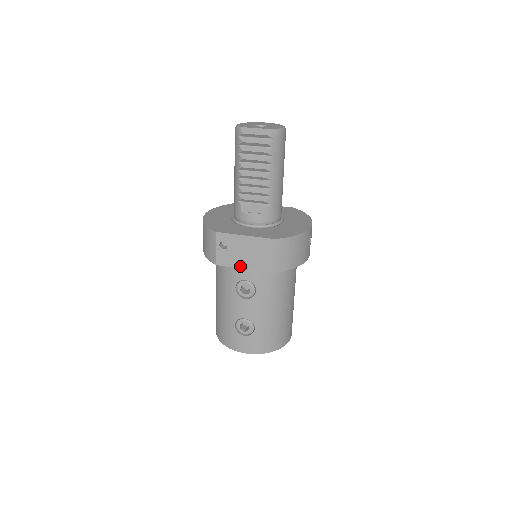
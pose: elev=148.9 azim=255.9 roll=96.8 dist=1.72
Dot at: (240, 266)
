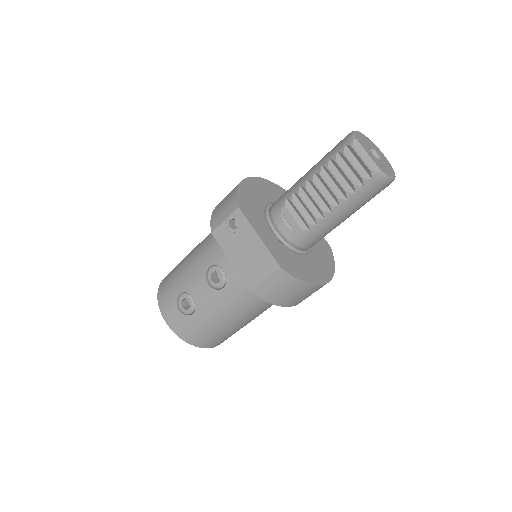
Dot at: (230, 256)
